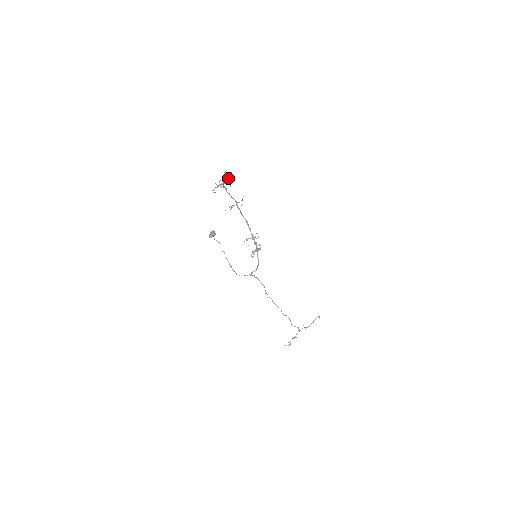
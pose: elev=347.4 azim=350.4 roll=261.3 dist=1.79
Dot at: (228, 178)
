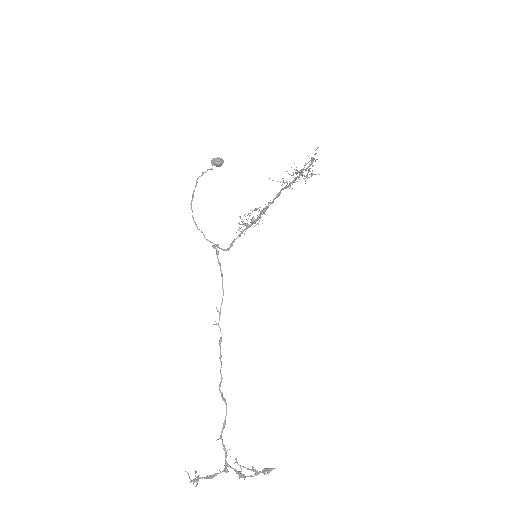
Dot at: occluded
